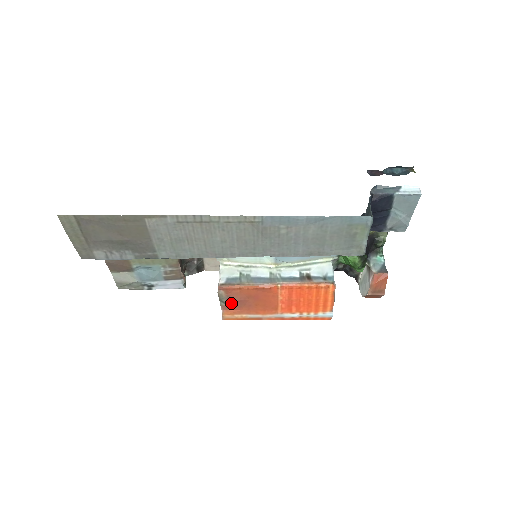
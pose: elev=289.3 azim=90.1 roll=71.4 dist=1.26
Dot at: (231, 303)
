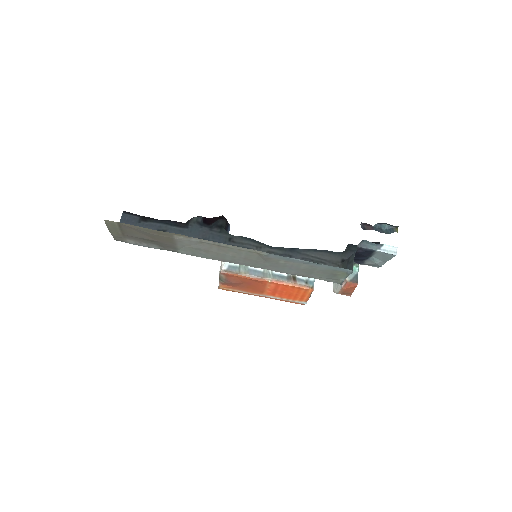
Dot at: (228, 283)
